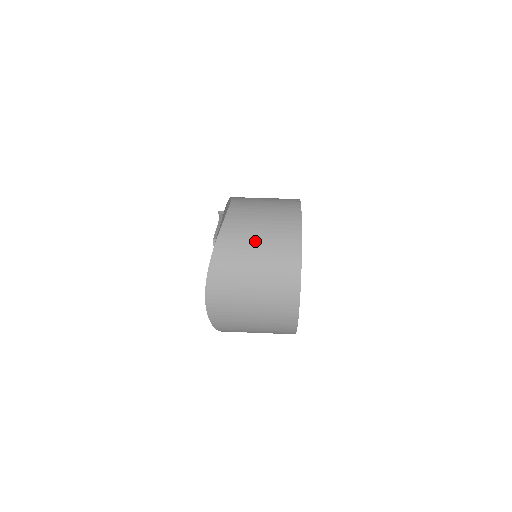
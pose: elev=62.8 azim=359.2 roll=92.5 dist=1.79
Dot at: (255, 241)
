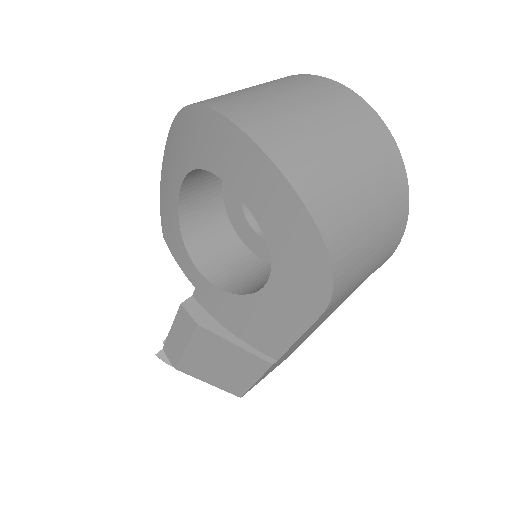
Dot at: (238, 90)
